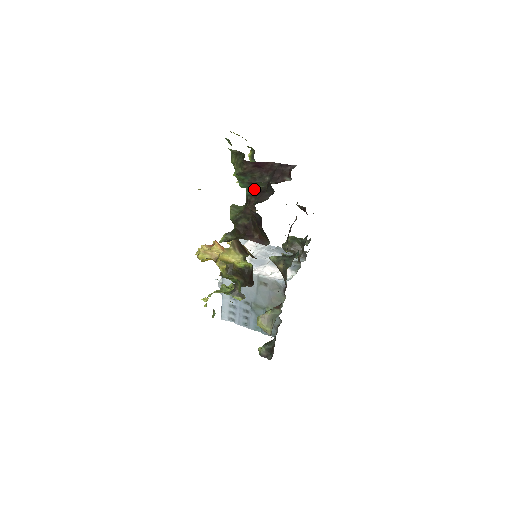
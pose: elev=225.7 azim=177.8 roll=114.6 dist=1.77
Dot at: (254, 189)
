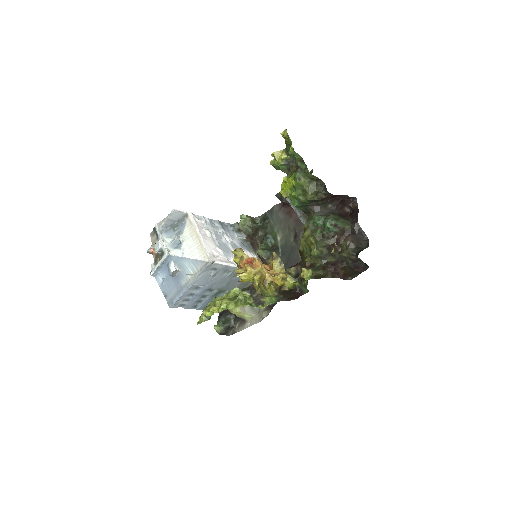
Dot at: (341, 227)
